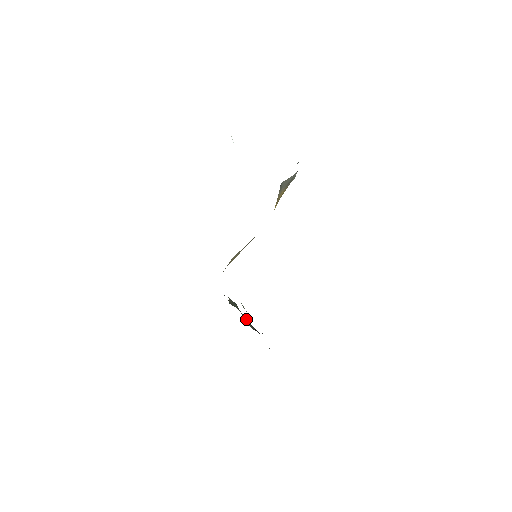
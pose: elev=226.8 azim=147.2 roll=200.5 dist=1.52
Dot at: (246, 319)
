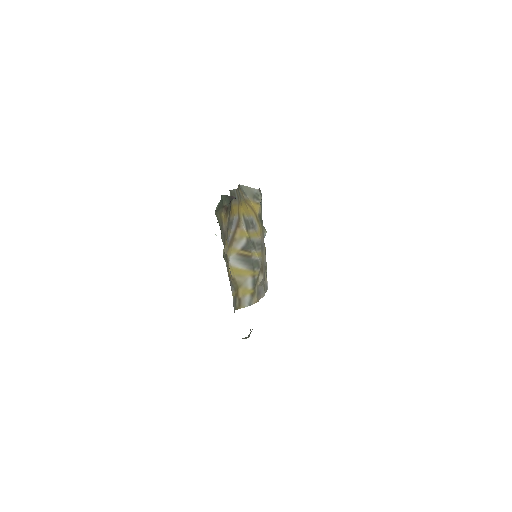
Dot at: occluded
